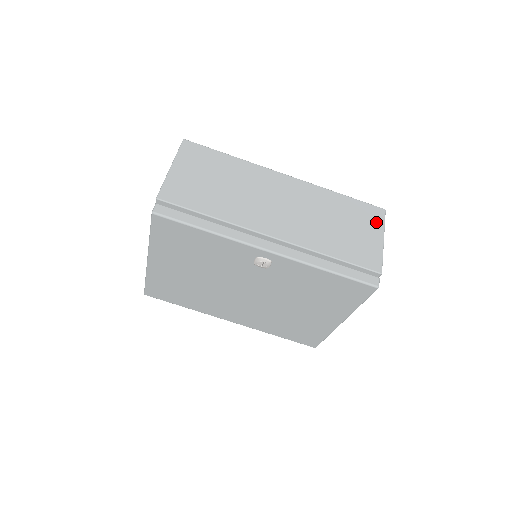
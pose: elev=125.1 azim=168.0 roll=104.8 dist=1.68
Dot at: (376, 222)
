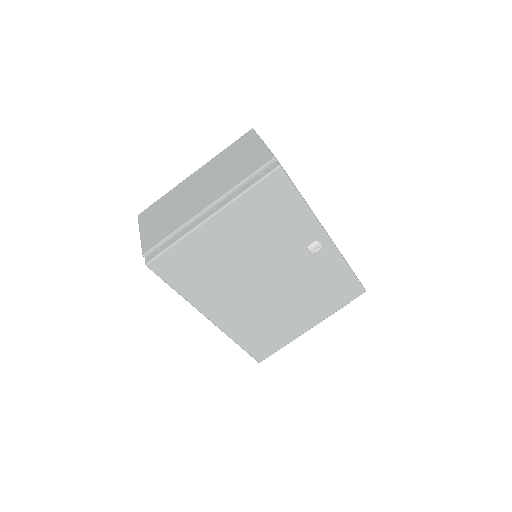
Dot at: occluded
